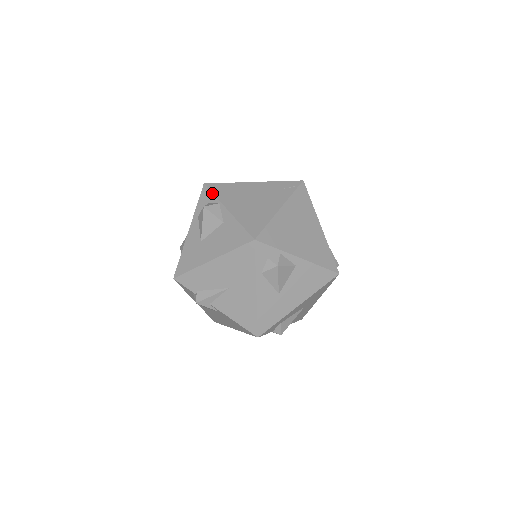
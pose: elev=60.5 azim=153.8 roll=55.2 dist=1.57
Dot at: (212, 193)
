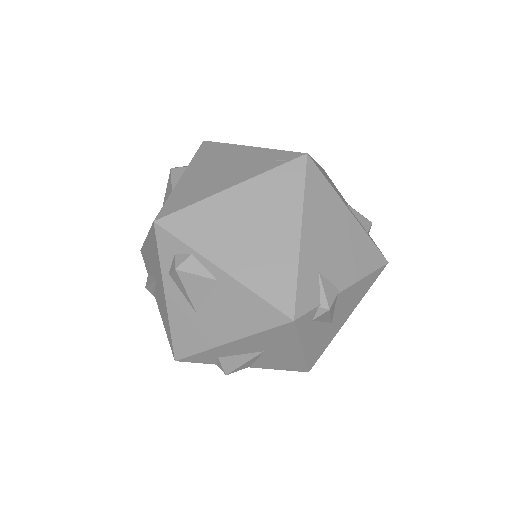
Dot at: (195, 153)
